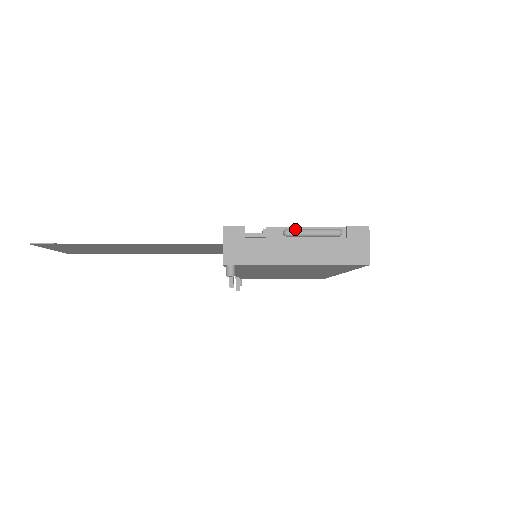
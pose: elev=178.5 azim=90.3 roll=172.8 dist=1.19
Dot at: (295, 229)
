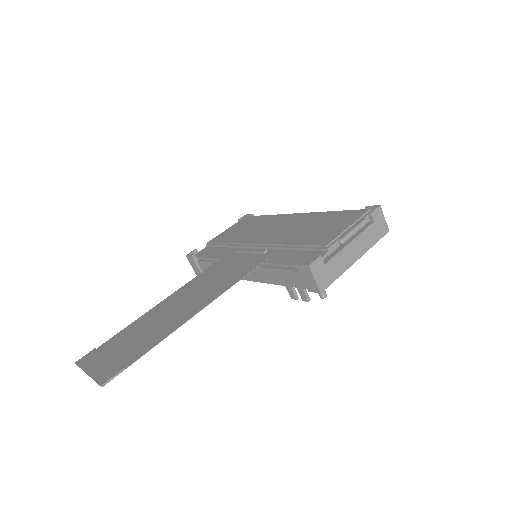
Dot at: (347, 236)
